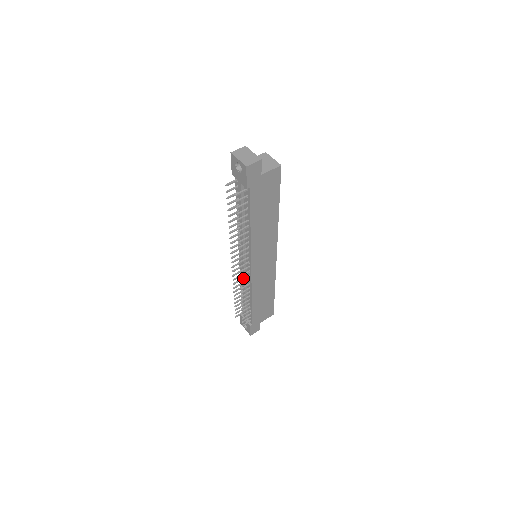
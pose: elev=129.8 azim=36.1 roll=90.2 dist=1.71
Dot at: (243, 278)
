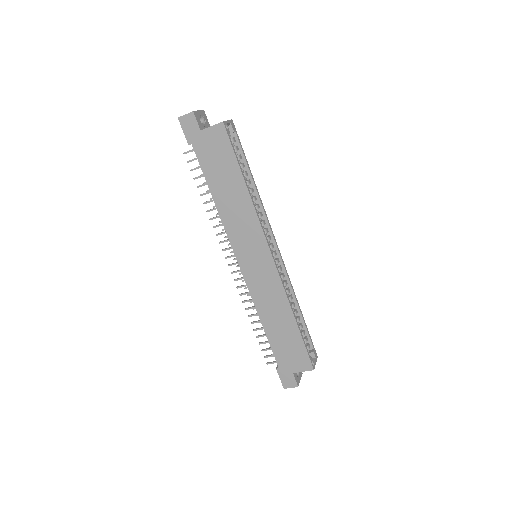
Dot at: (238, 278)
